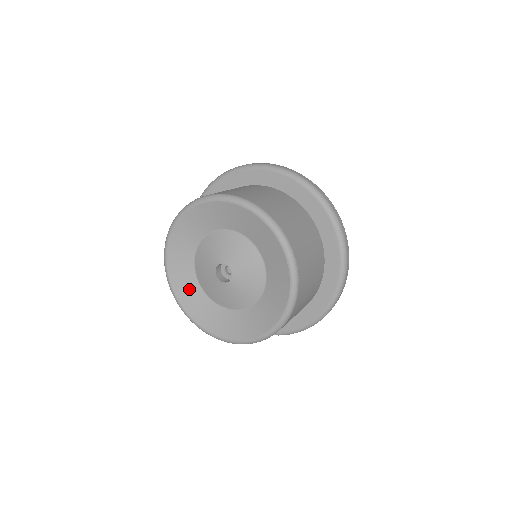
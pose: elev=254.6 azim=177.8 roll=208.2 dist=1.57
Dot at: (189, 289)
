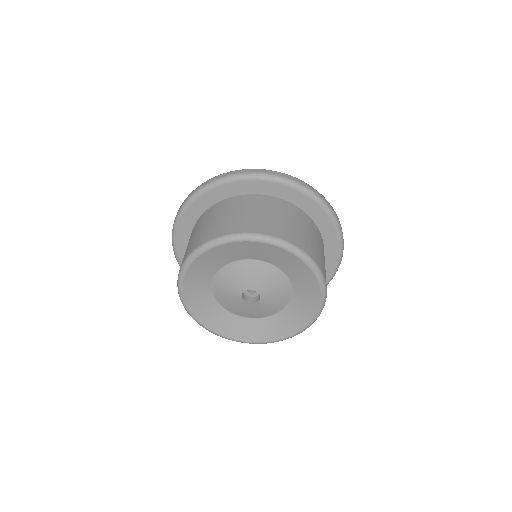
Dot at: (241, 327)
